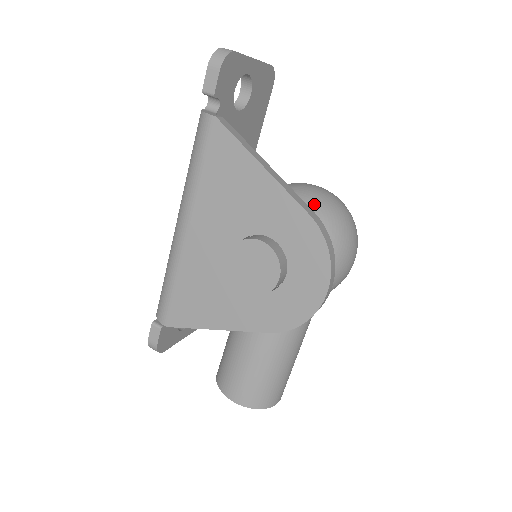
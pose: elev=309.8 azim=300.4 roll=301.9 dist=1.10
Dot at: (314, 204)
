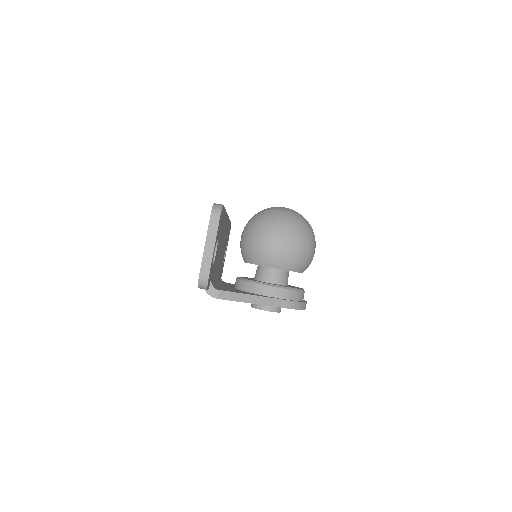
Dot at: (284, 265)
